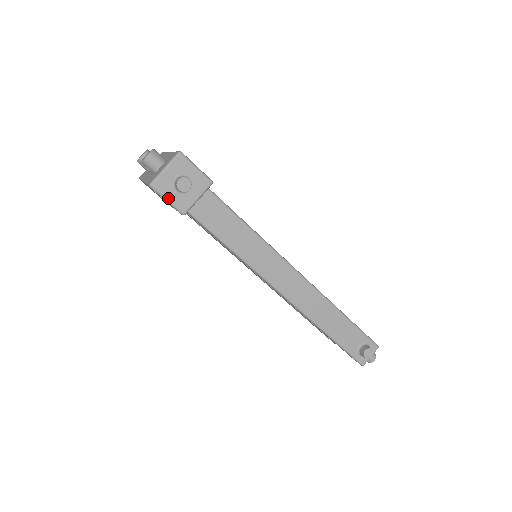
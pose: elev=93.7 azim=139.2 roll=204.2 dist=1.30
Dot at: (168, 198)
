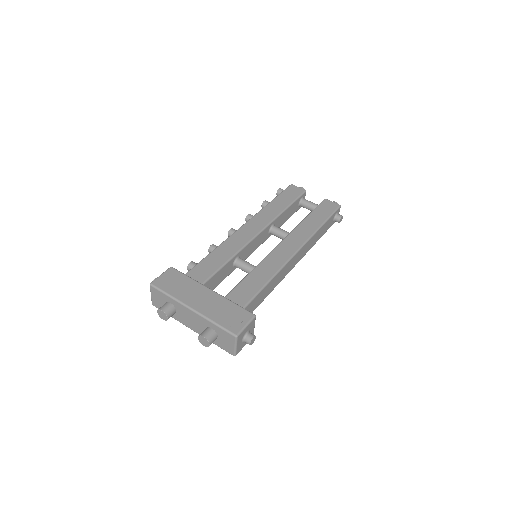
Dot at: occluded
